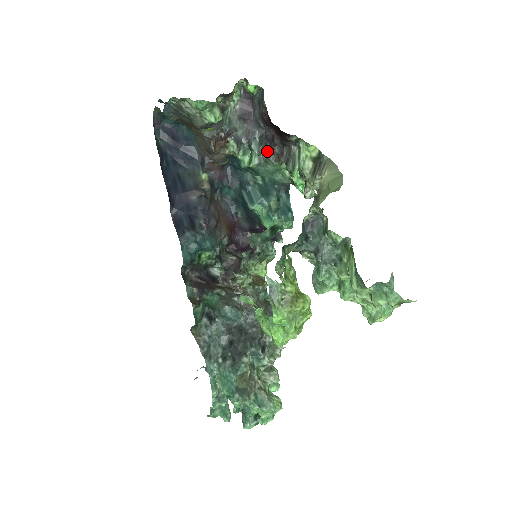
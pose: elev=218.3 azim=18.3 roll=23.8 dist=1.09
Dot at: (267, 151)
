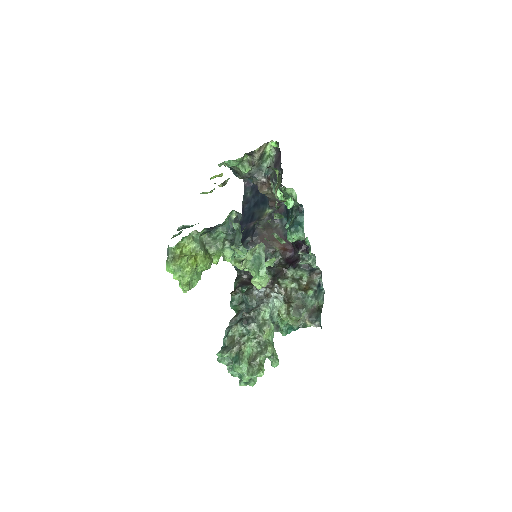
Dot at: occluded
